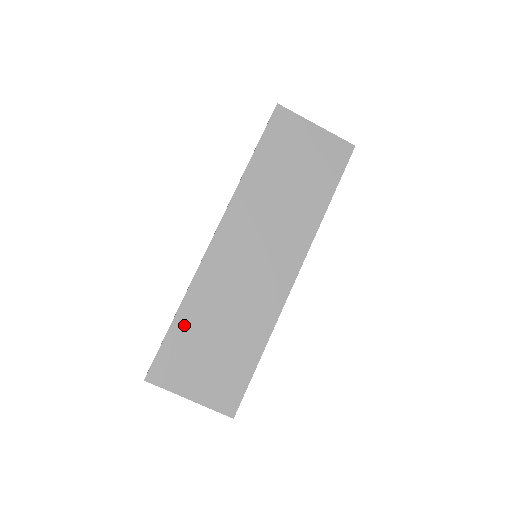
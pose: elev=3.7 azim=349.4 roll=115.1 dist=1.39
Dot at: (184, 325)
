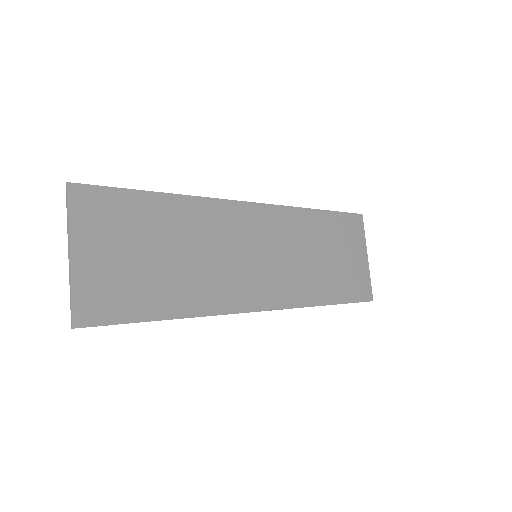
Dot at: (155, 207)
